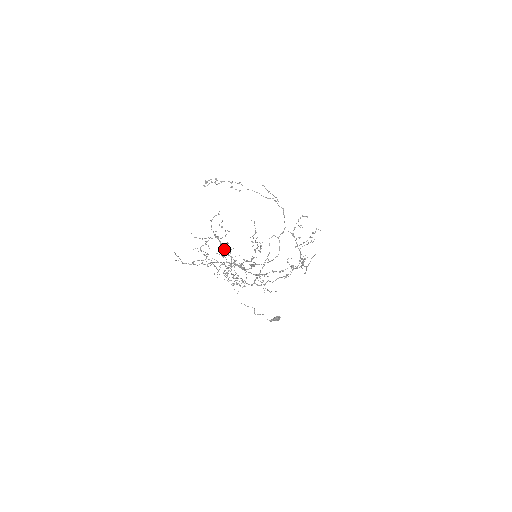
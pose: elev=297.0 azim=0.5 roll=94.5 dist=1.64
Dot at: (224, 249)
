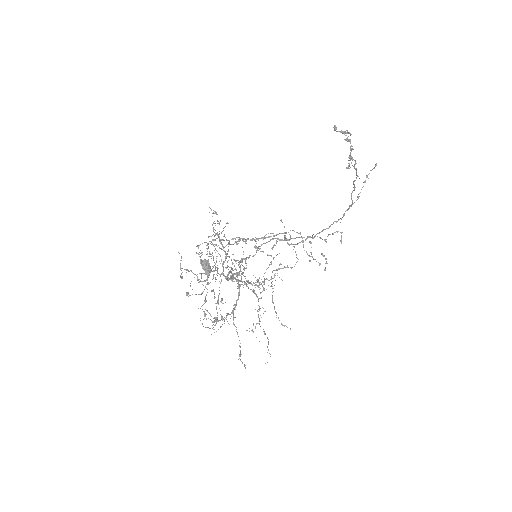
Dot at: (233, 279)
